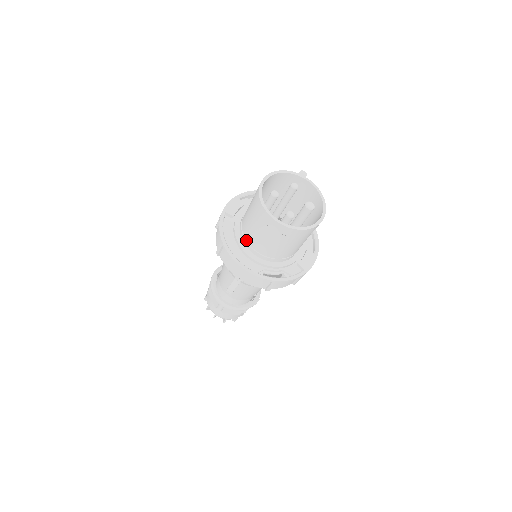
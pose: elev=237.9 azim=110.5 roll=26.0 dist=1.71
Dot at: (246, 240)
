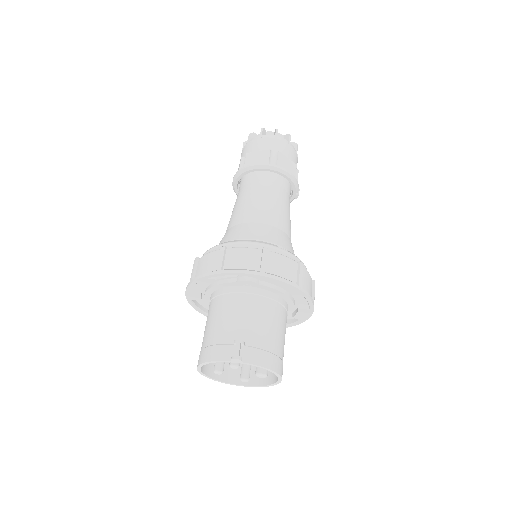
Dot at: occluded
